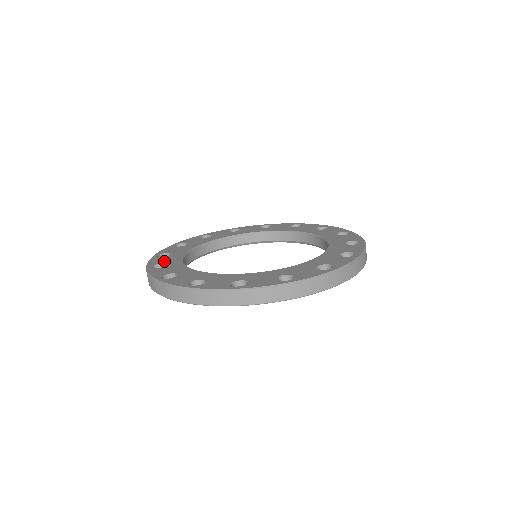
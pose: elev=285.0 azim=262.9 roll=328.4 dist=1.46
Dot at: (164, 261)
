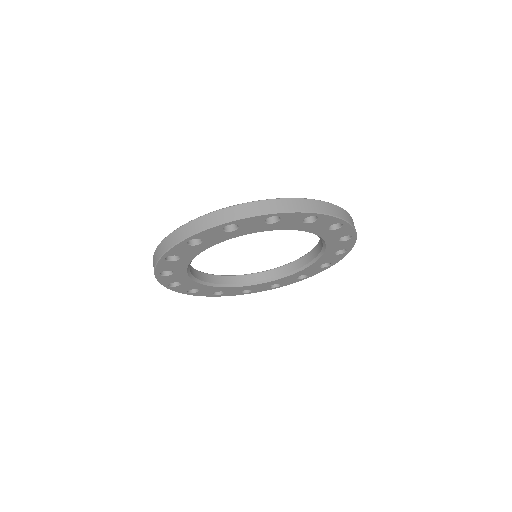
Dot at: occluded
